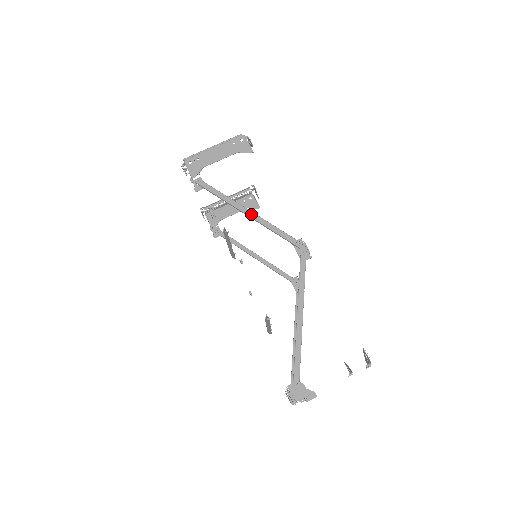
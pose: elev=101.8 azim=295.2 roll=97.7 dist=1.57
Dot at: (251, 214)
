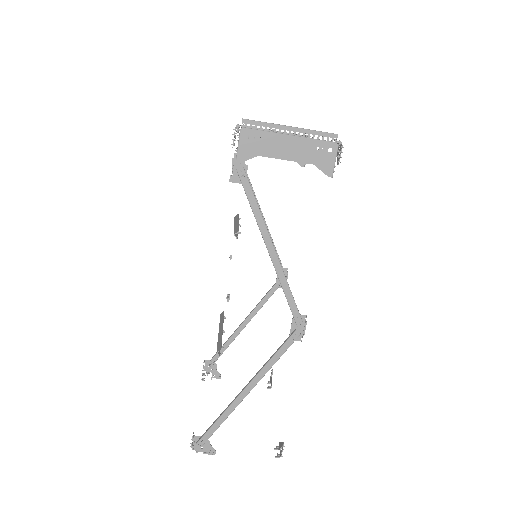
Dot at: (274, 256)
